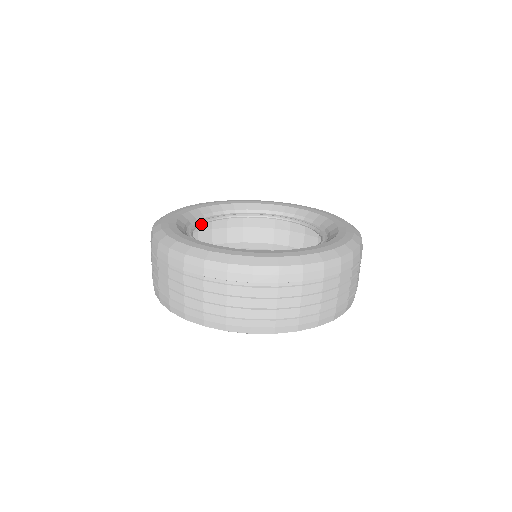
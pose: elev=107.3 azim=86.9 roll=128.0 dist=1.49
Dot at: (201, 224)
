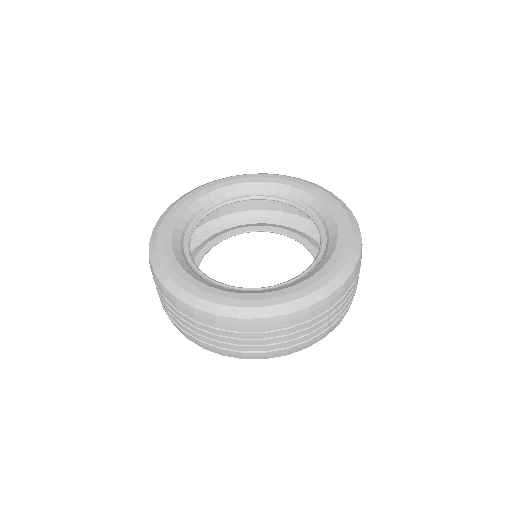
Dot at: occluded
